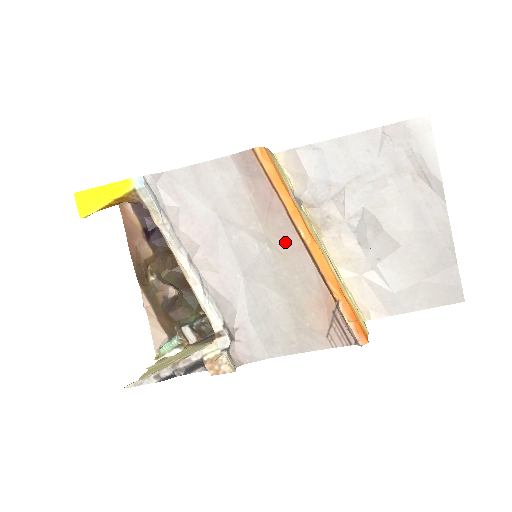
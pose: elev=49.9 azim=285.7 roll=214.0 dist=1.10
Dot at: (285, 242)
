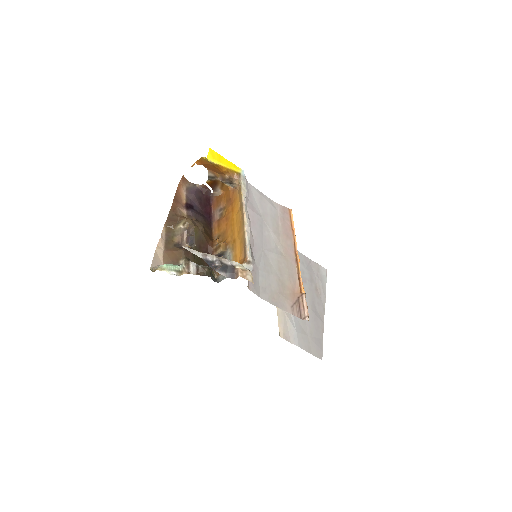
Dot at: (288, 252)
